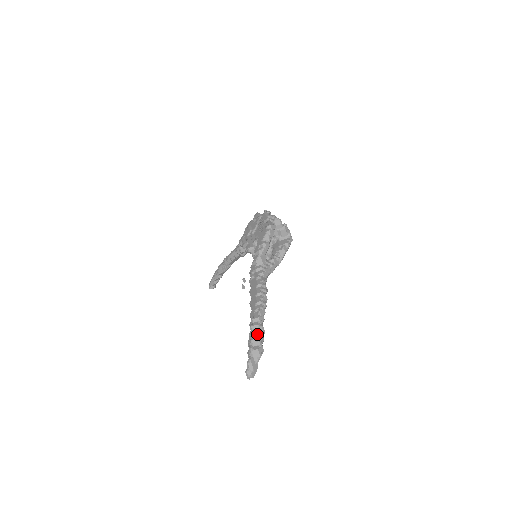
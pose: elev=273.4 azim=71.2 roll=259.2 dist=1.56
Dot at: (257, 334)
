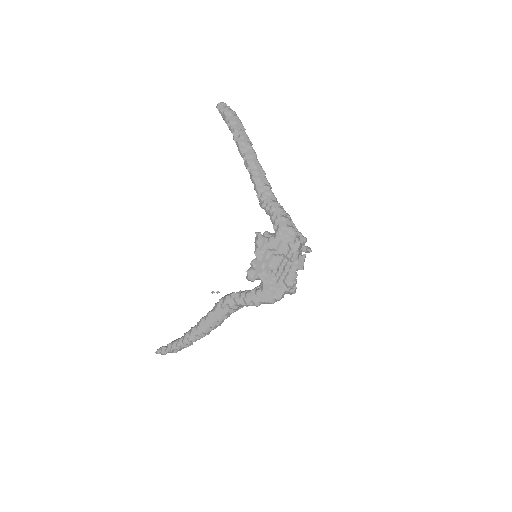
Dot at: occluded
